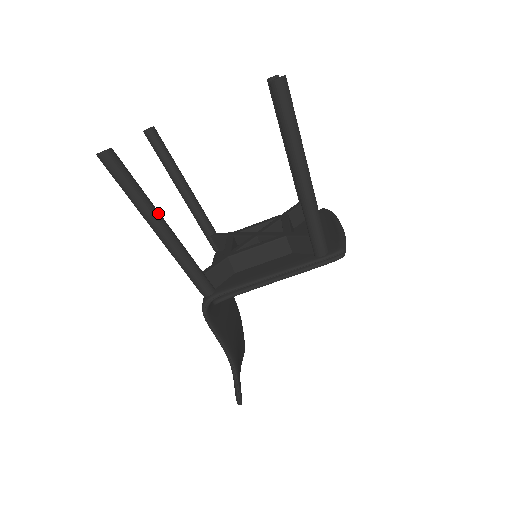
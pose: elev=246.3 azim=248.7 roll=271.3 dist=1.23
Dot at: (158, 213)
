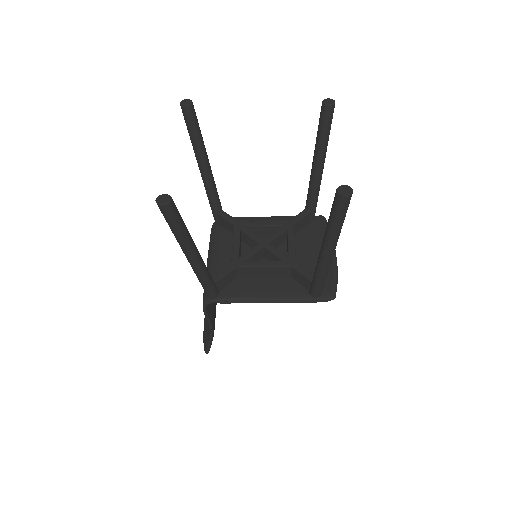
Dot at: (194, 246)
